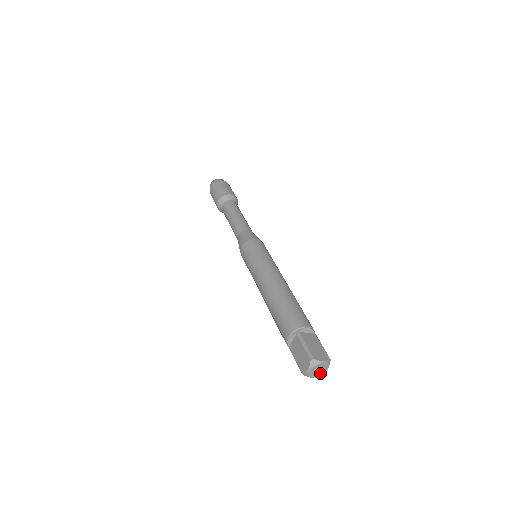
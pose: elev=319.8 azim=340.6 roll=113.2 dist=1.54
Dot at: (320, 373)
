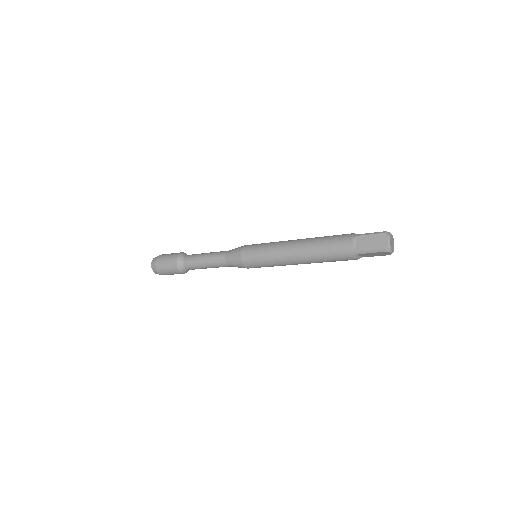
Dot at: (393, 247)
